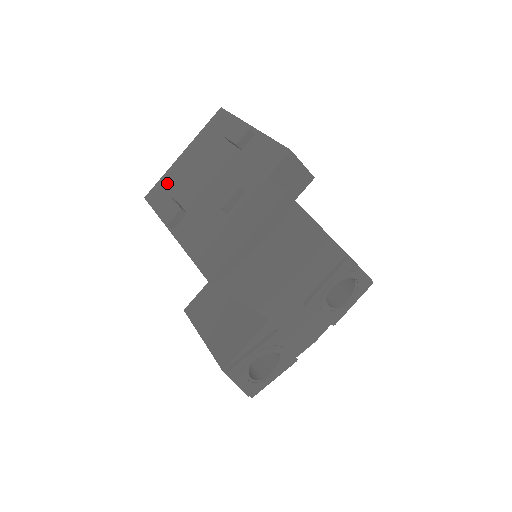
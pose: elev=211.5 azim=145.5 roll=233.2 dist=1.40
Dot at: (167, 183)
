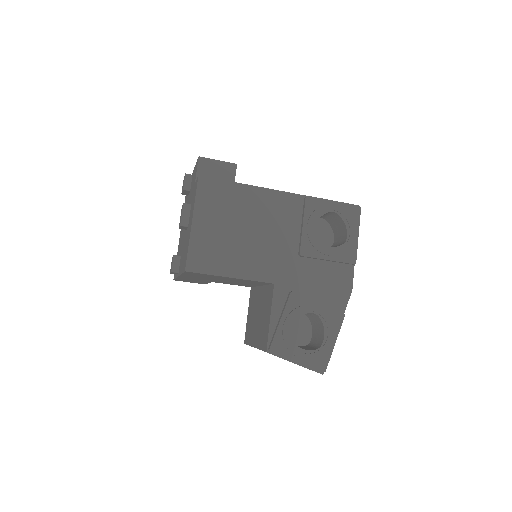
Dot at: occluded
